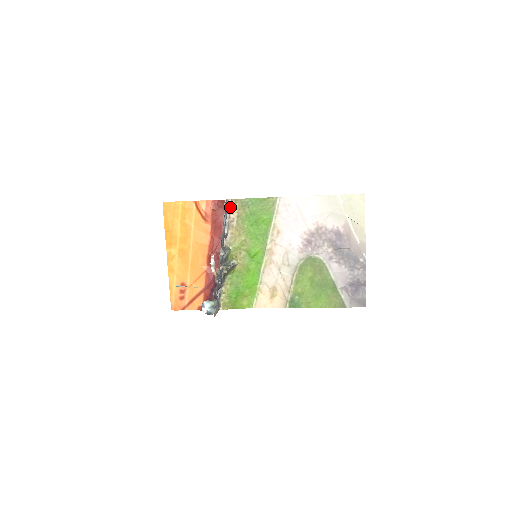
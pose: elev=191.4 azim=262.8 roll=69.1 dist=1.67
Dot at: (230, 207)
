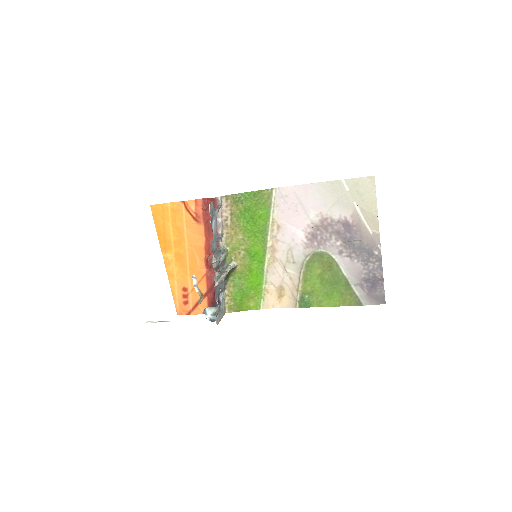
Dot at: (221, 205)
